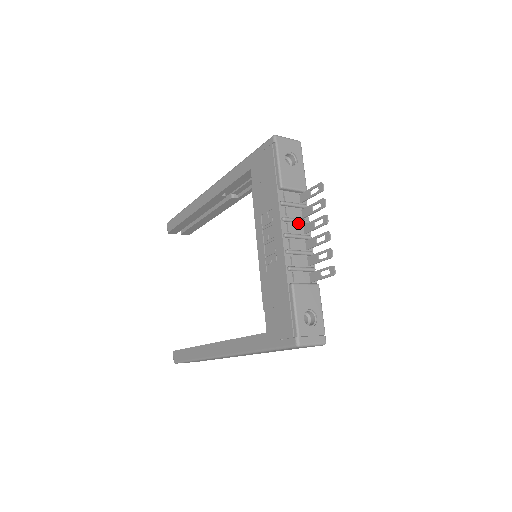
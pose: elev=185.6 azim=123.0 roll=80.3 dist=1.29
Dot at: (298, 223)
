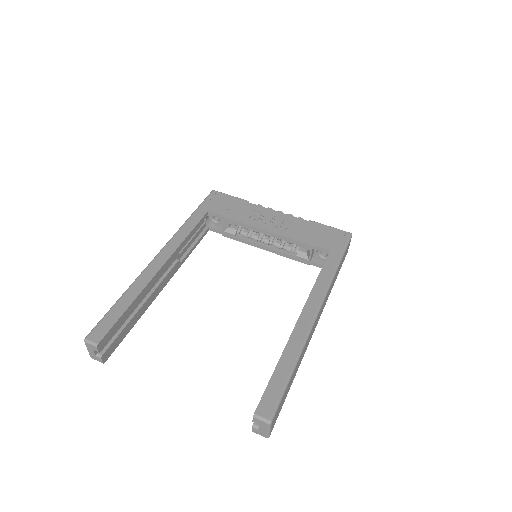
Dot at: occluded
